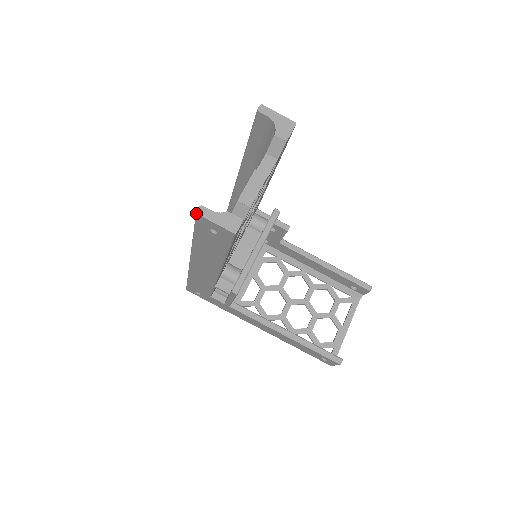
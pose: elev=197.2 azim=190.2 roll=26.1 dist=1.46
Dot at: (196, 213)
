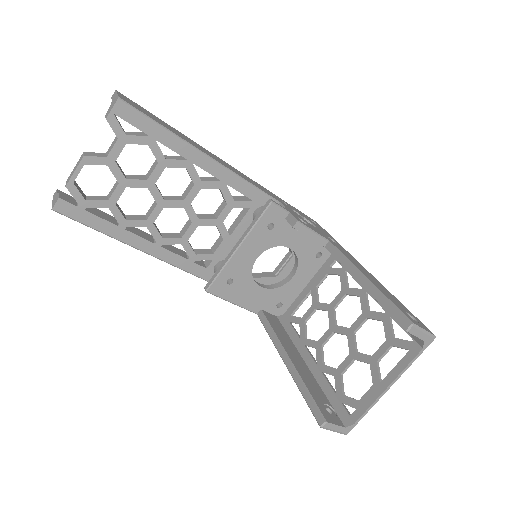
Dot at: occluded
